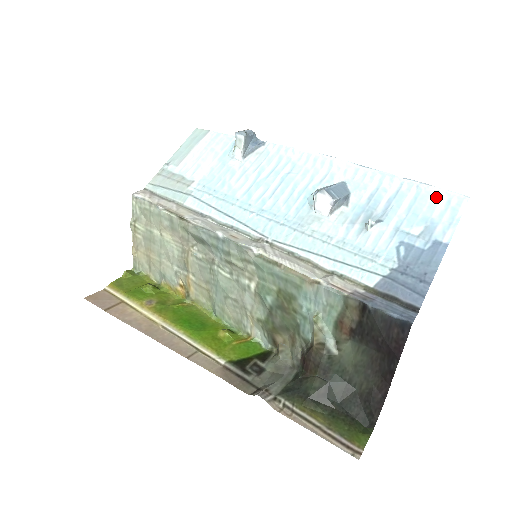
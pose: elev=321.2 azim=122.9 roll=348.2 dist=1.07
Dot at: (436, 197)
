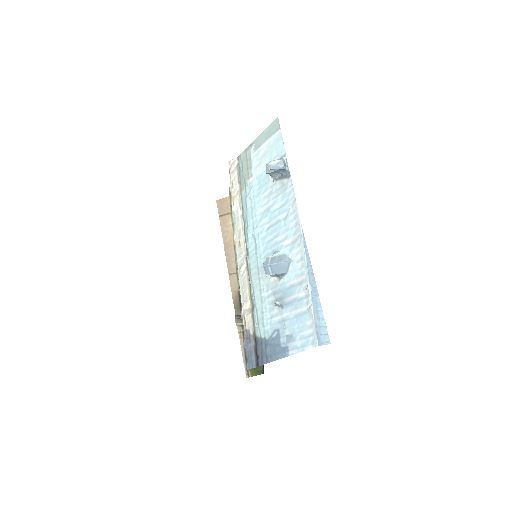
Dot at: (309, 325)
